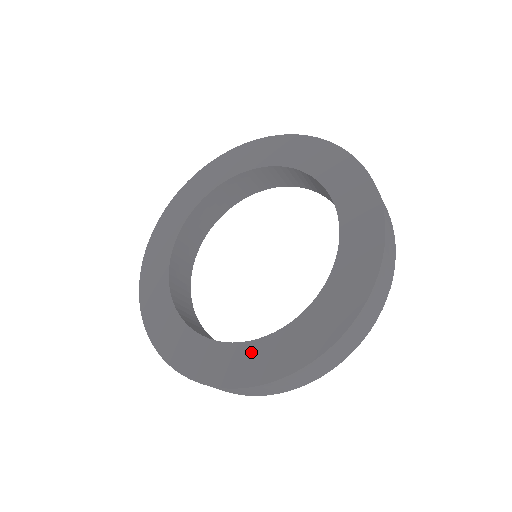
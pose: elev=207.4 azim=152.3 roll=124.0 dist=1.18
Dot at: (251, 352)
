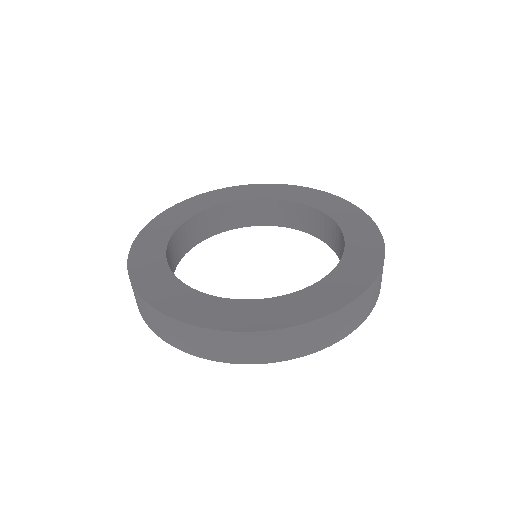
Dot at: (212, 304)
